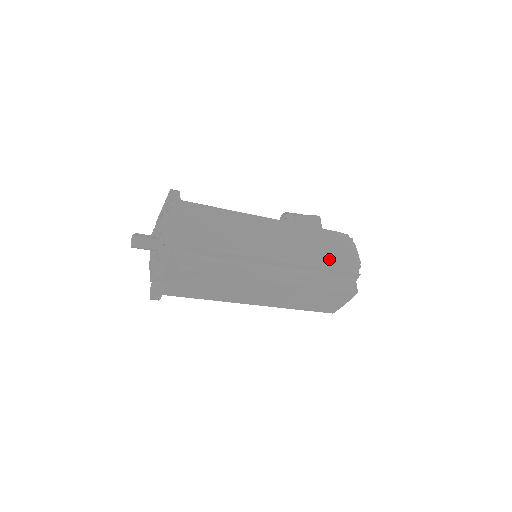
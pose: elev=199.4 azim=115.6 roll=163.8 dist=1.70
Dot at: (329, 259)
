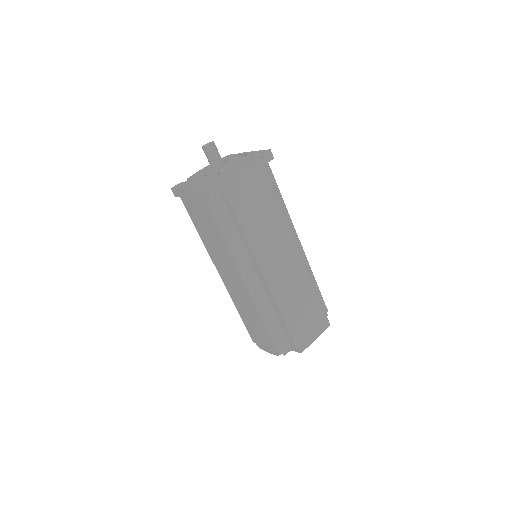
Dot at: occluded
